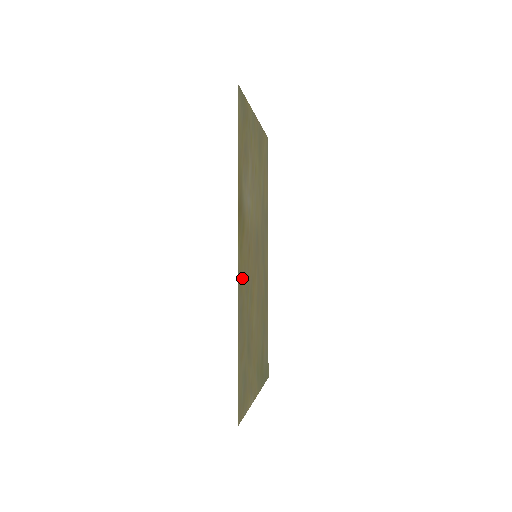
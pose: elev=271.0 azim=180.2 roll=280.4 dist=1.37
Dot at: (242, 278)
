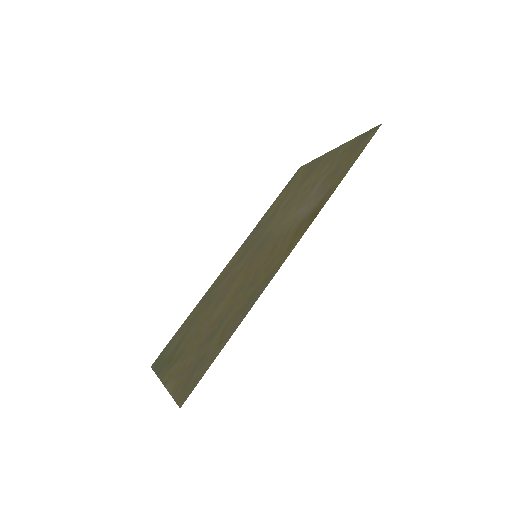
Dot at: (269, 271)
